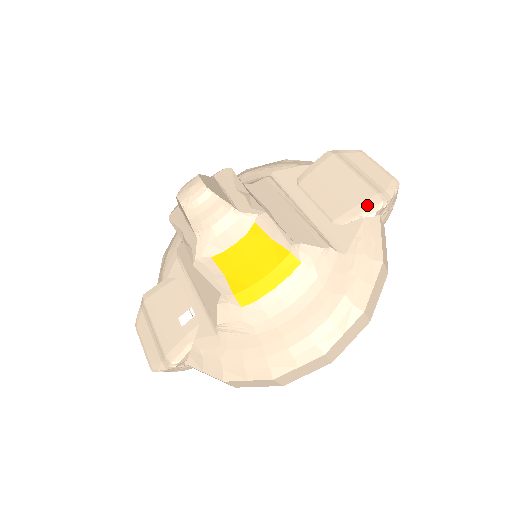
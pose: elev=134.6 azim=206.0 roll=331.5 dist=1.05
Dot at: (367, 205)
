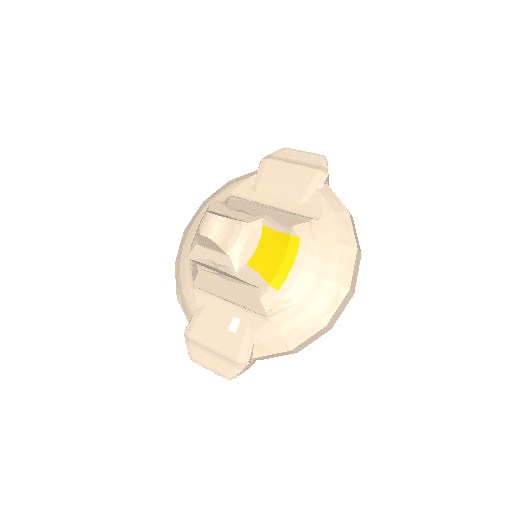
Dot at: (316, 180)
